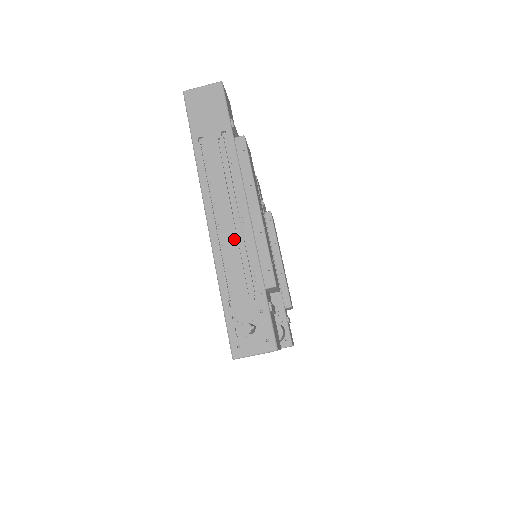
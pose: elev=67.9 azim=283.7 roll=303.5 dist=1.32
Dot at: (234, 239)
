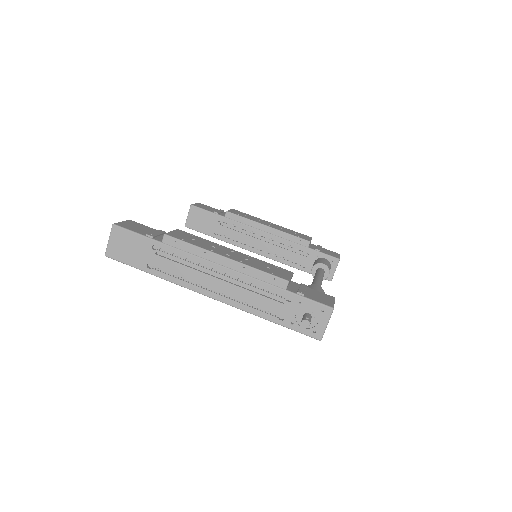
Dot at: (237, 289)
